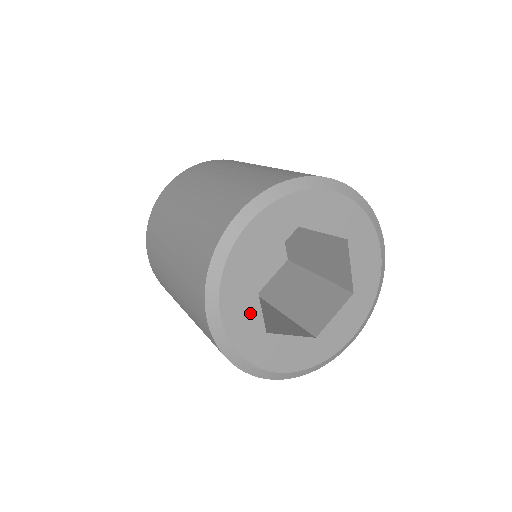
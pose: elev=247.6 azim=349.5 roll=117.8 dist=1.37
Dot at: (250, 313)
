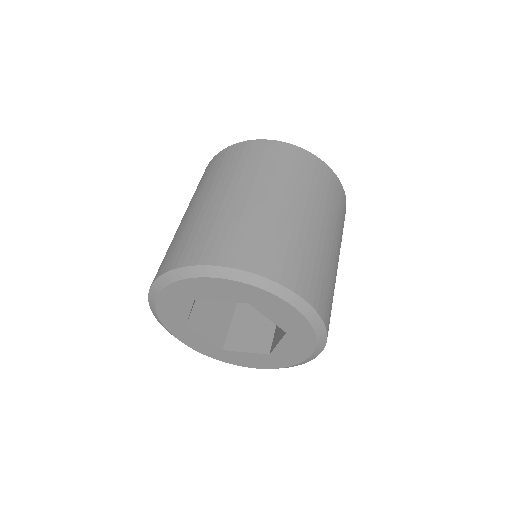
Dot at: (180, 311)
